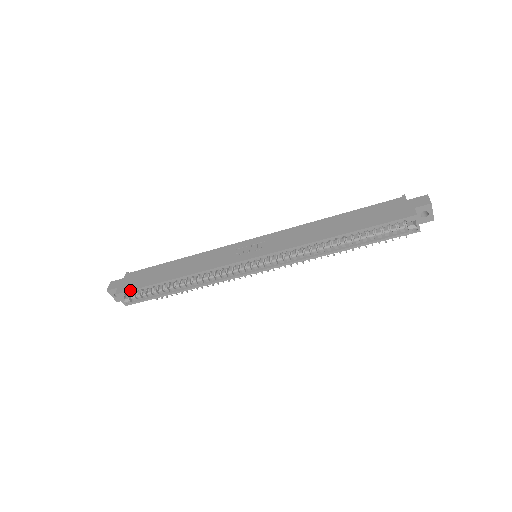
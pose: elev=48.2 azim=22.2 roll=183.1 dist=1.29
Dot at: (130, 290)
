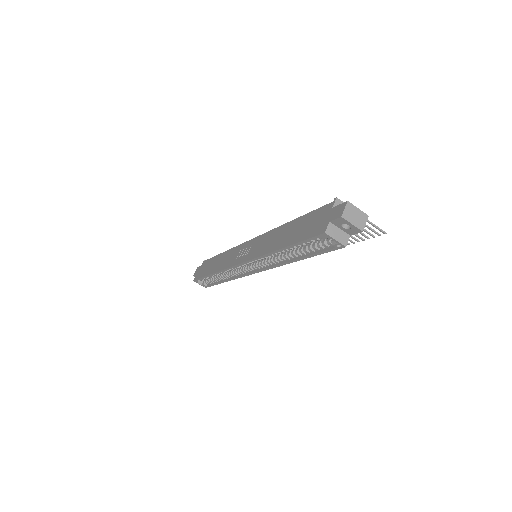
Dot at: (197, 279)
